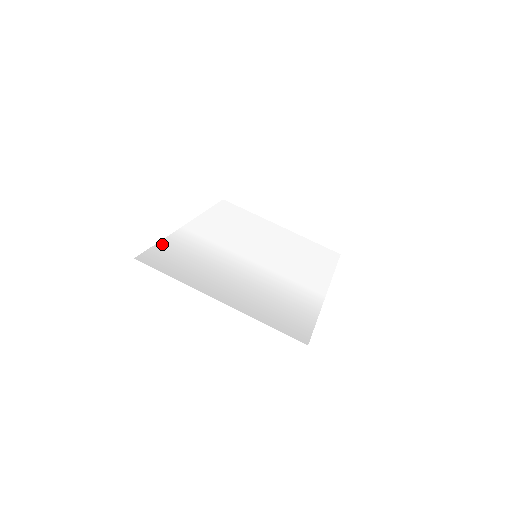
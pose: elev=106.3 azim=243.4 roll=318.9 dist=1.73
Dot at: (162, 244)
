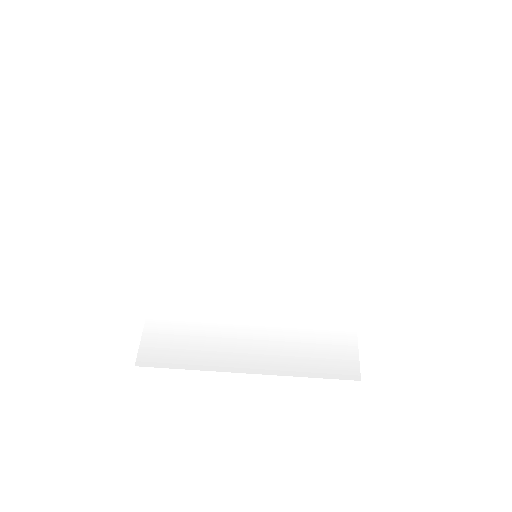
Dot at: (152, 315)
